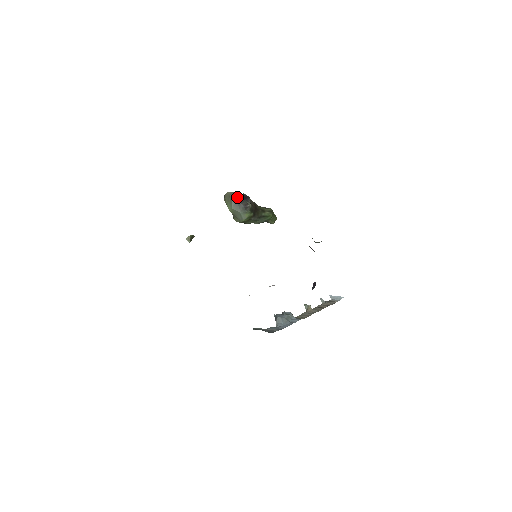
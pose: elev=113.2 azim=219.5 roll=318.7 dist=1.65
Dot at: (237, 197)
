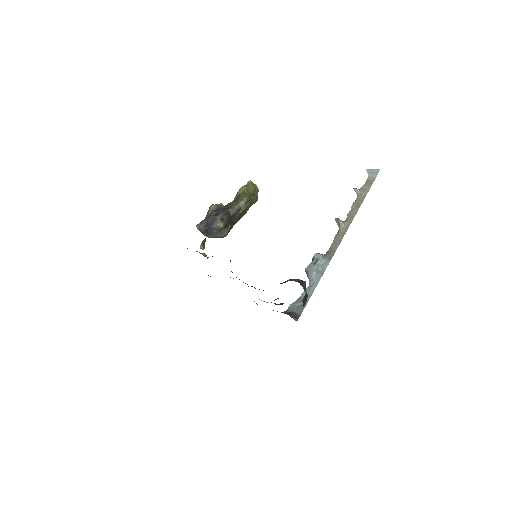
Dot at: (206, 230)
